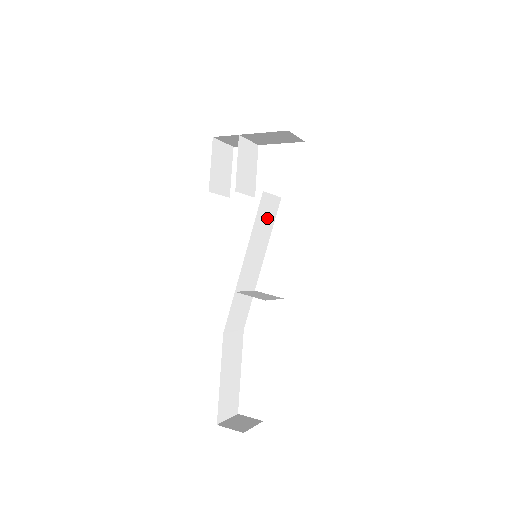
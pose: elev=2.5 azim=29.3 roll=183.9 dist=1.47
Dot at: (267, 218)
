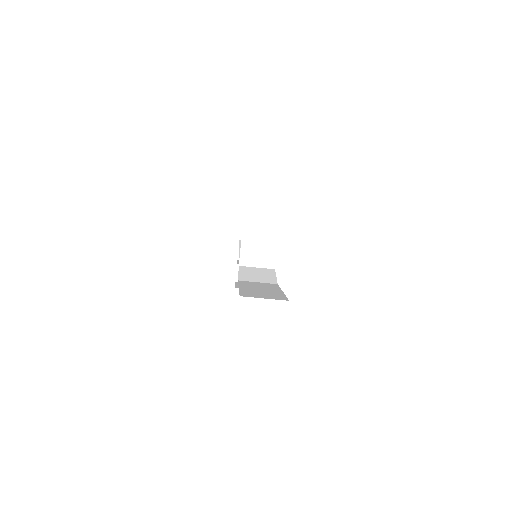
Dot at: occluded
